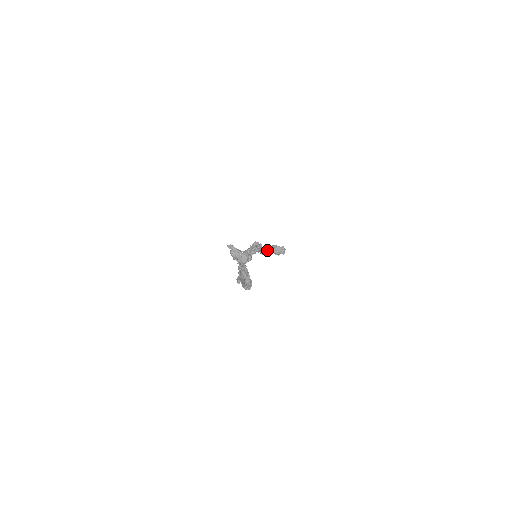
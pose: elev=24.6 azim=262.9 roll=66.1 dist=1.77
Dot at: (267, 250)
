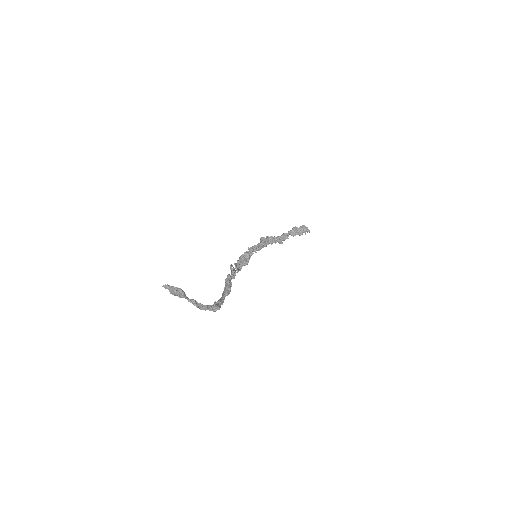
Dot at: (284, 237)
